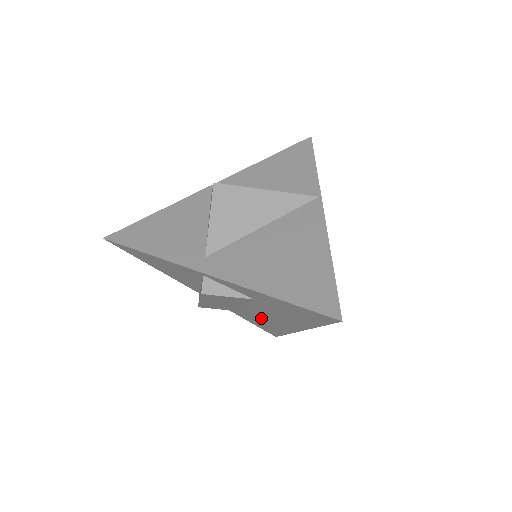
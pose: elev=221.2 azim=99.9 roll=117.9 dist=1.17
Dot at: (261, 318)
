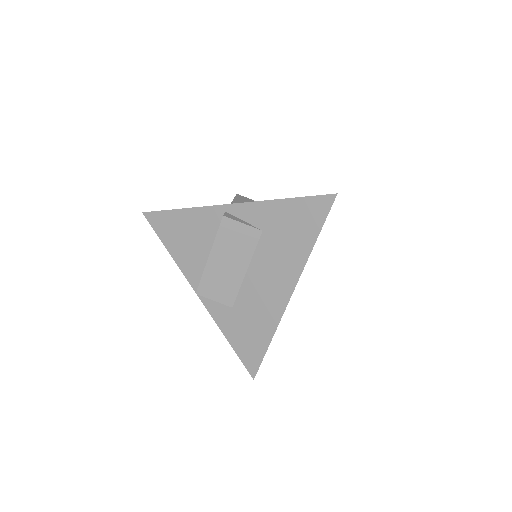
Dot at: (253, 303)
